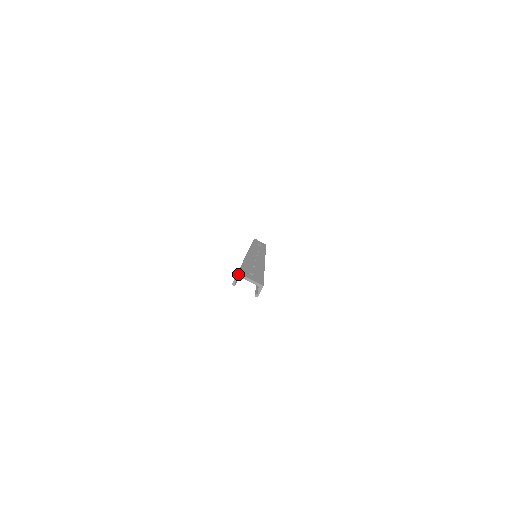
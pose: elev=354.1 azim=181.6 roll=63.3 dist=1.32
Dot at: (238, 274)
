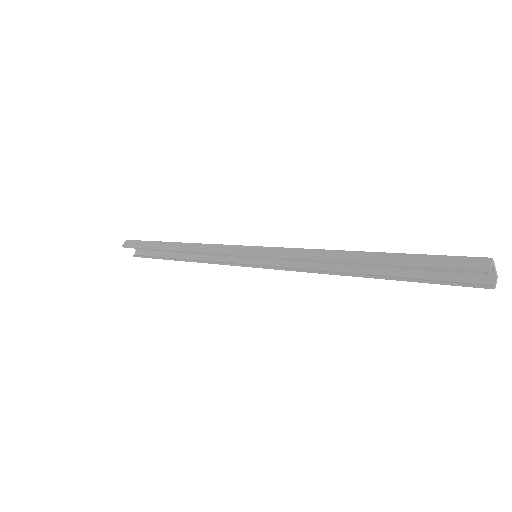
Dot at: occluded
